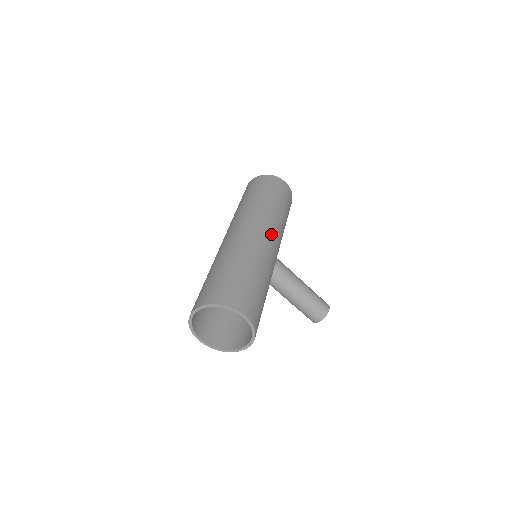
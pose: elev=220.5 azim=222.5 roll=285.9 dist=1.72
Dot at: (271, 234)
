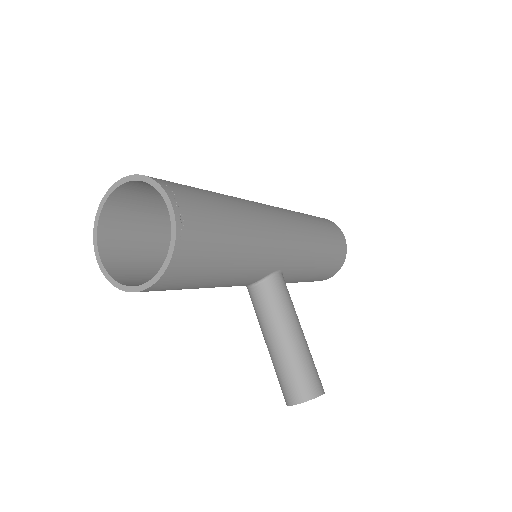
Dot at: (290, 229)
